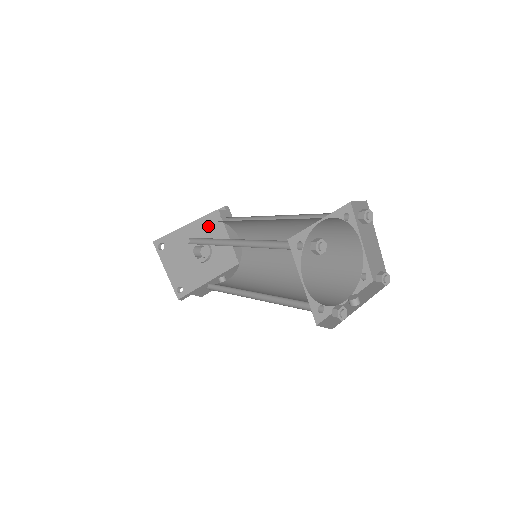
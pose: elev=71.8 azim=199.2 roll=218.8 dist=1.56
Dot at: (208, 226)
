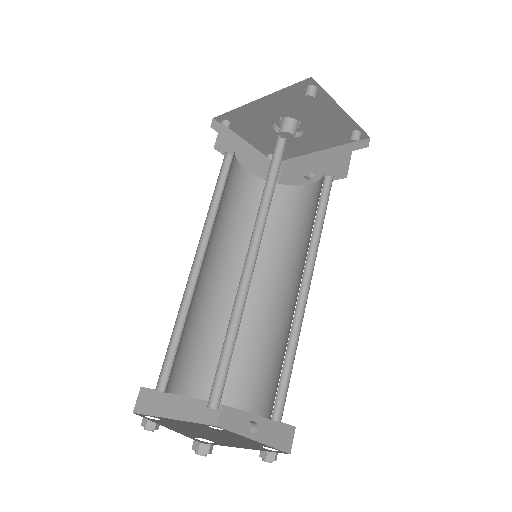
Dot at: (289, 102)
